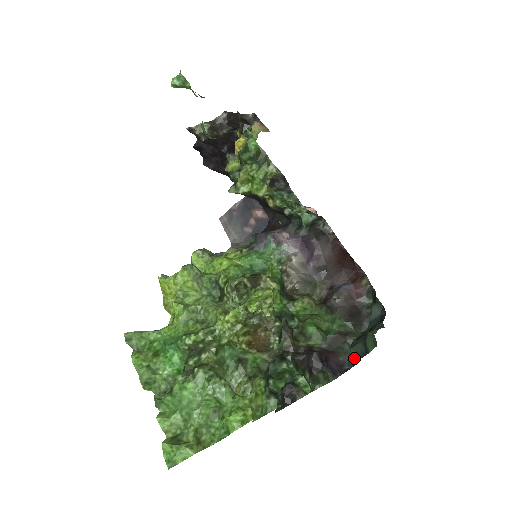
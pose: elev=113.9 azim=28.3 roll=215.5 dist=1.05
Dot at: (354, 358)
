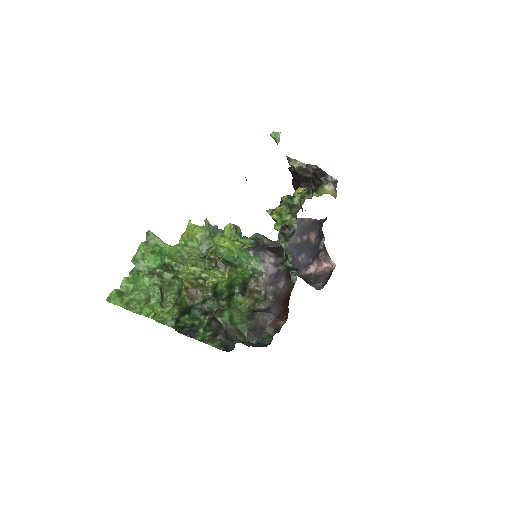
Dot at: (221, 344)
